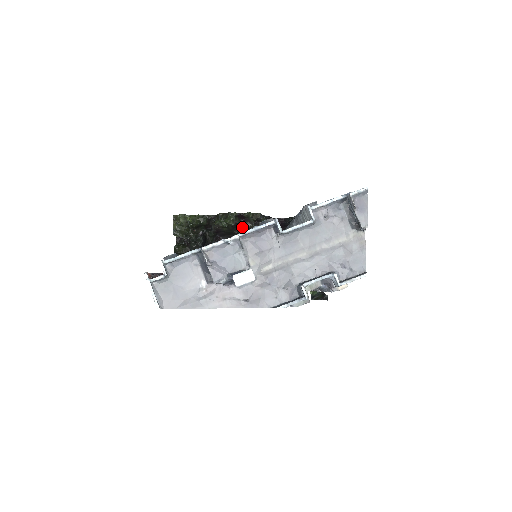
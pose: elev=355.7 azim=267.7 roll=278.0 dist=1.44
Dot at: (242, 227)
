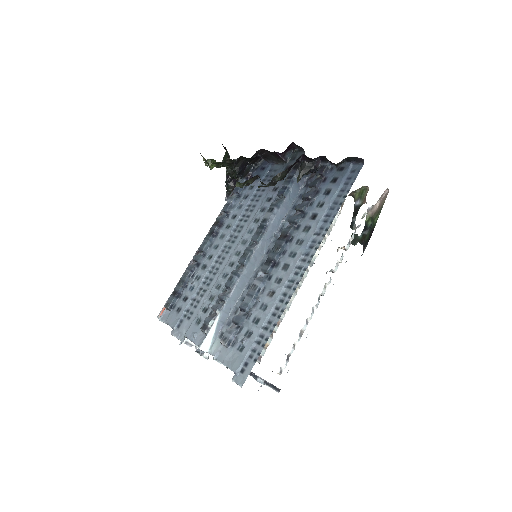
Dot at: occluded
